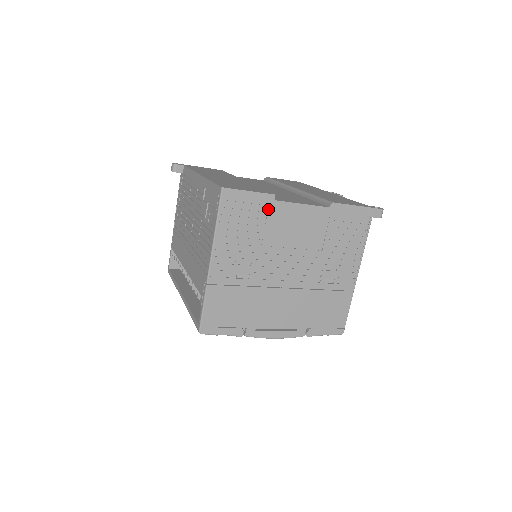
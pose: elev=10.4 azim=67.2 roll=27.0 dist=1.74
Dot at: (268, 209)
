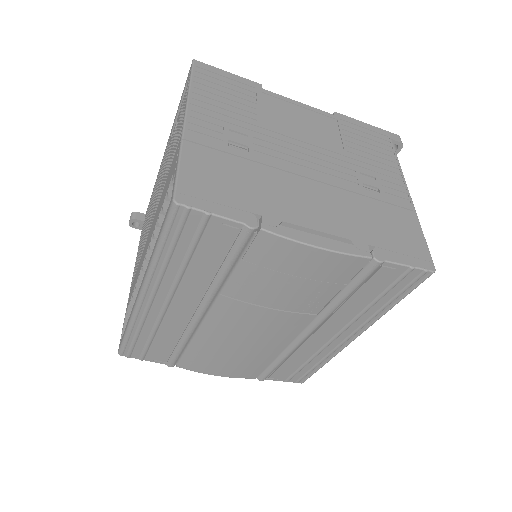
Dot at: (256, 93)
